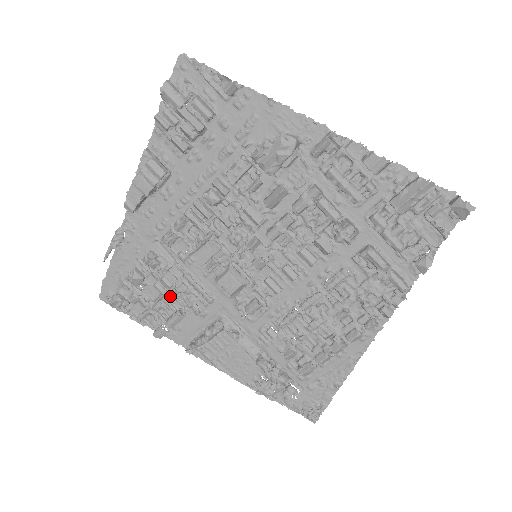
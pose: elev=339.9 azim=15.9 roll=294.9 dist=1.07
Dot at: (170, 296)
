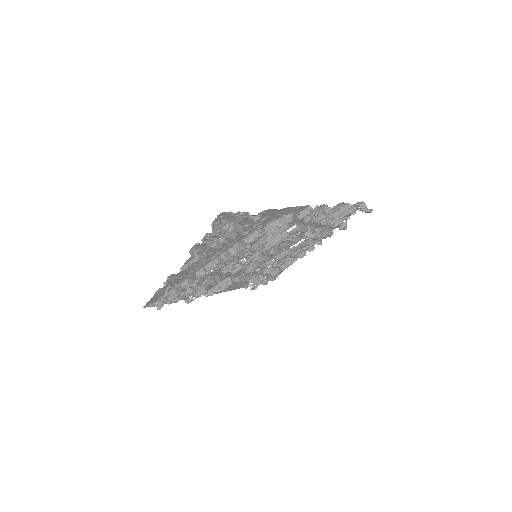
Dot at: occluded
